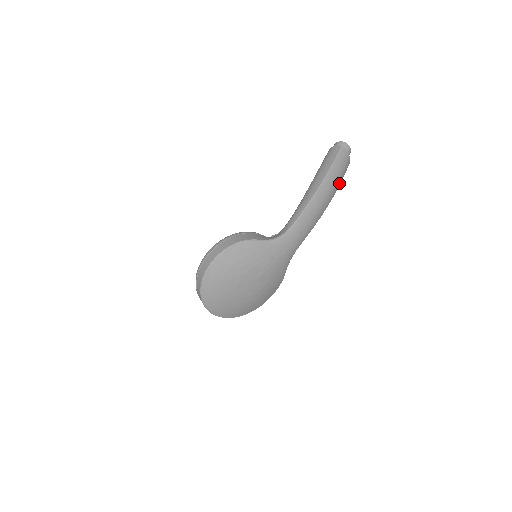
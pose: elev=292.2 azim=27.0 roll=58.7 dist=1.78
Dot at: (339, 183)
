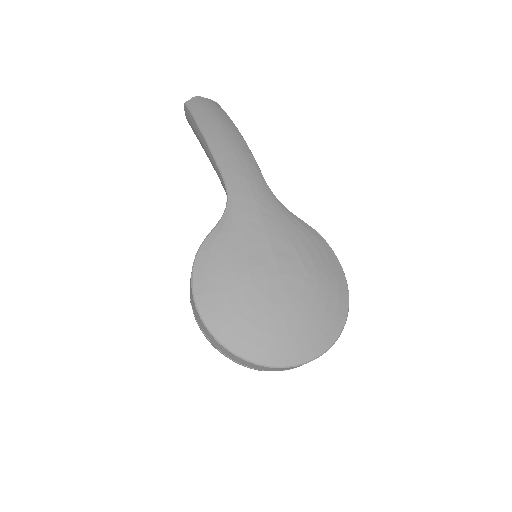
Dot at: (224, 116)
